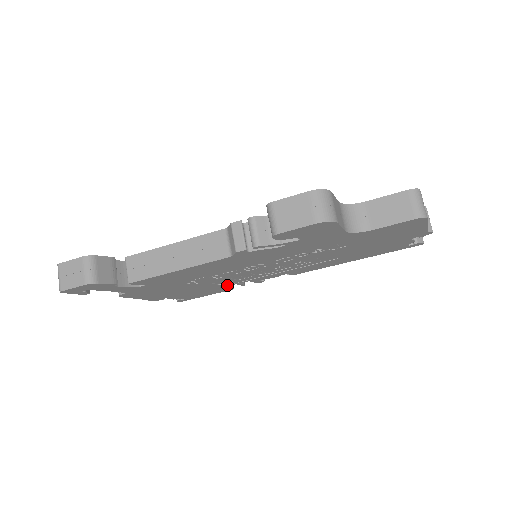
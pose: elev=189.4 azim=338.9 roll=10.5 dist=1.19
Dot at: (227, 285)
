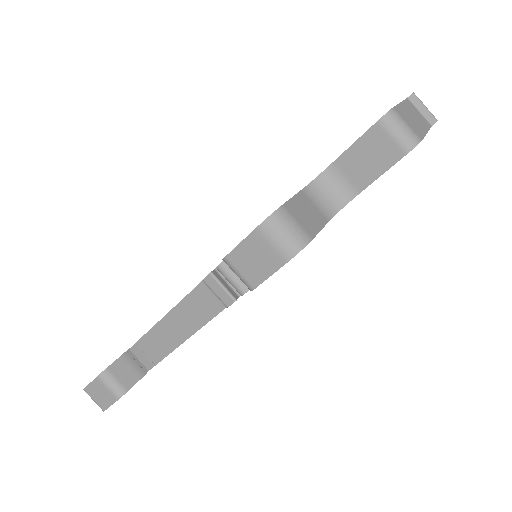
Dot at: occluded
